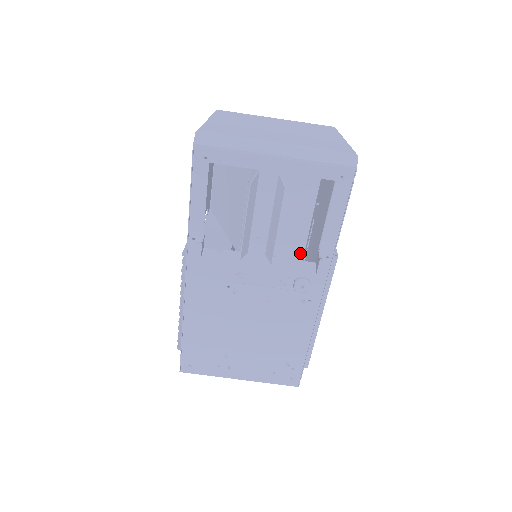
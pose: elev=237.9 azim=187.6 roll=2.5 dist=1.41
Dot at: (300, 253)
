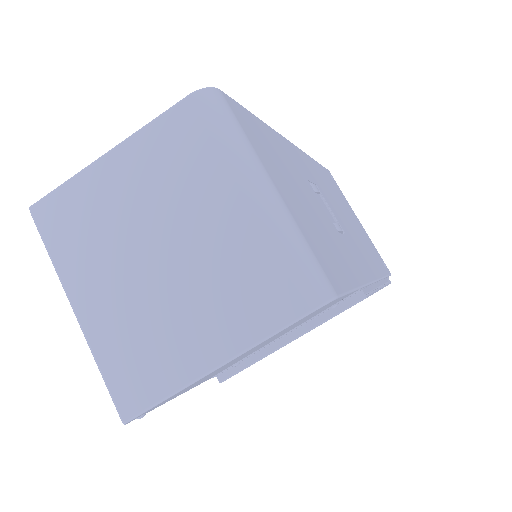
Dot at: (375, 274)
